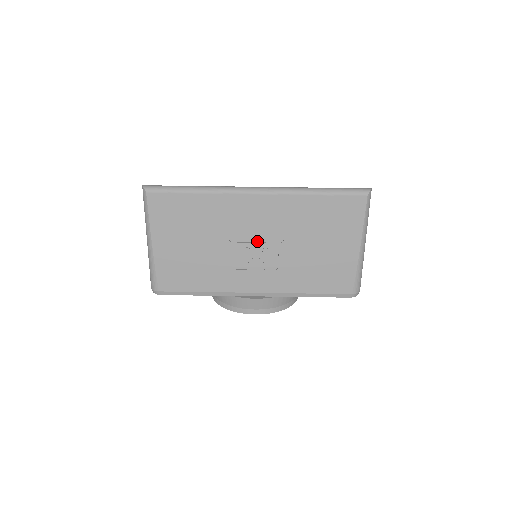
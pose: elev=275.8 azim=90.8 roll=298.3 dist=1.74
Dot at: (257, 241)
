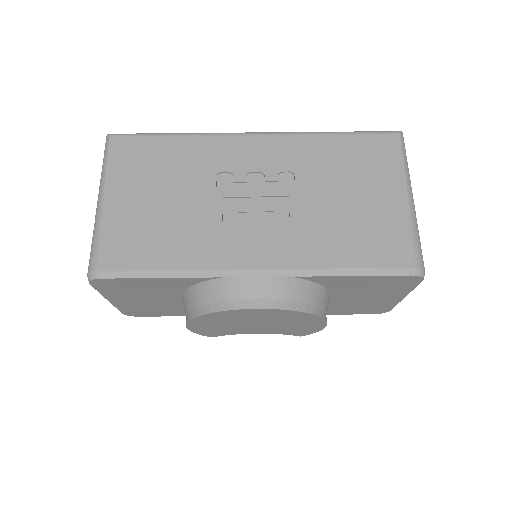
Dot at: (257, 193)
